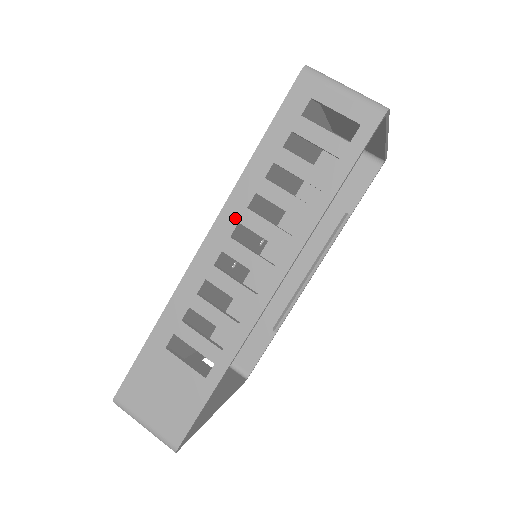
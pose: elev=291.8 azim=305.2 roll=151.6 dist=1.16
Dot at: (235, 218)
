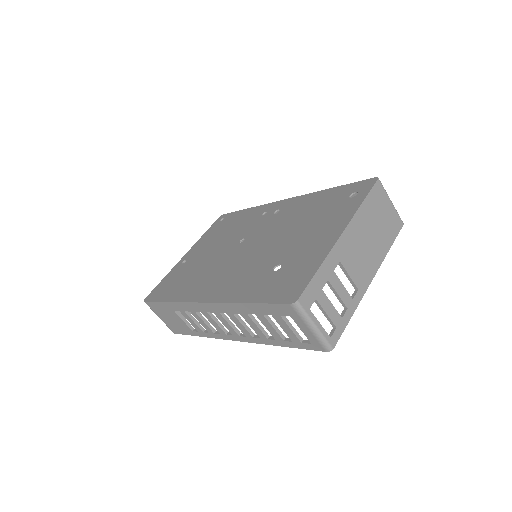
Dot at: (224, 311)
